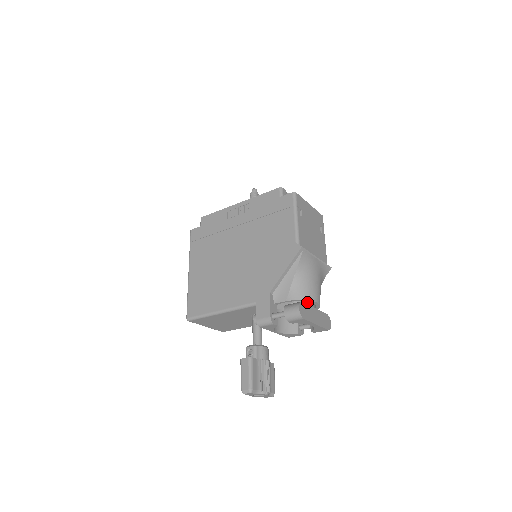
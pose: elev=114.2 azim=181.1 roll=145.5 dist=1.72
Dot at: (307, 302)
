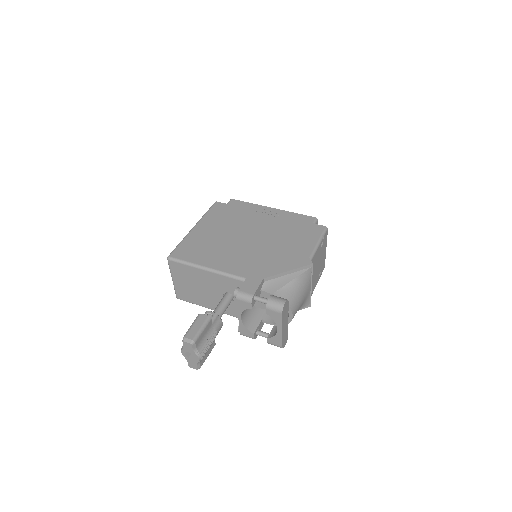
Dot at: occluded
